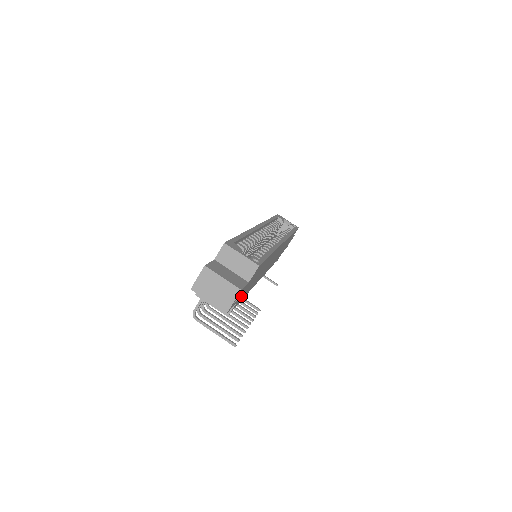
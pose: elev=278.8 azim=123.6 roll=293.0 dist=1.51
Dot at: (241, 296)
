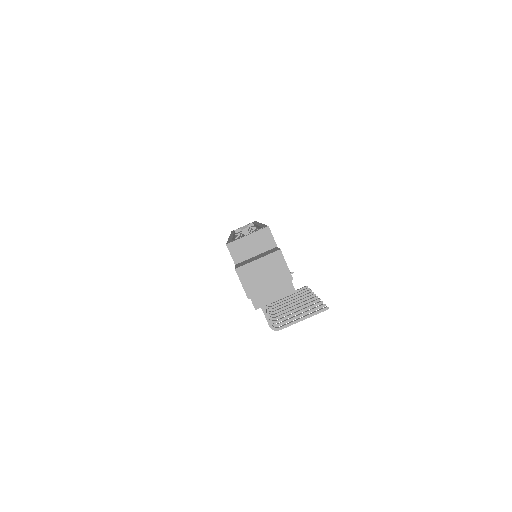
Dot at: occluded
